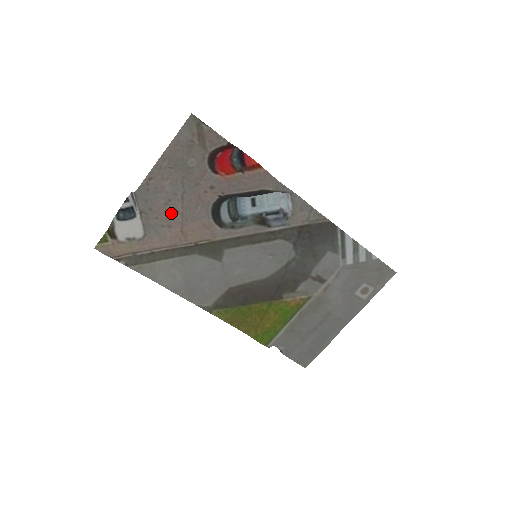
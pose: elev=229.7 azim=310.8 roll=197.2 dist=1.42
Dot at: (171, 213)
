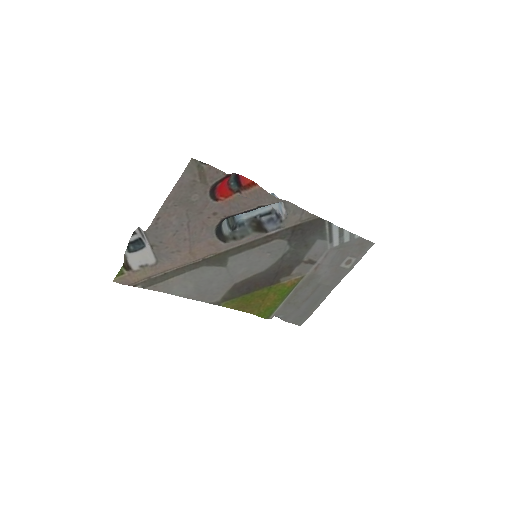
Dot at: (179, 240)
